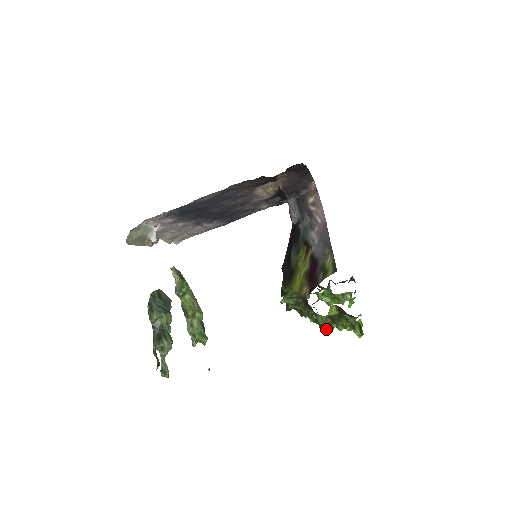
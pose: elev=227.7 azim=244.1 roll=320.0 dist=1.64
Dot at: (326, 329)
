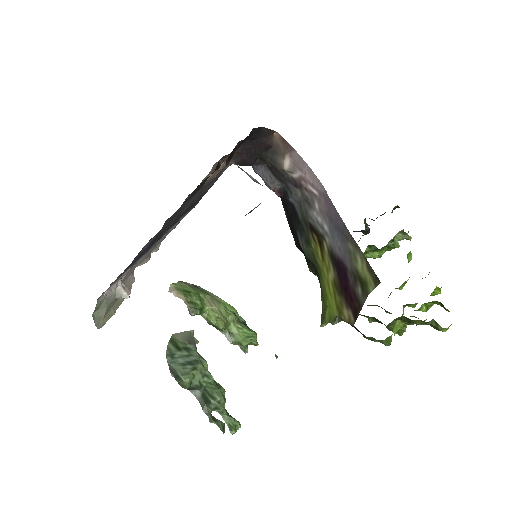
Dot at: (397, 331)
